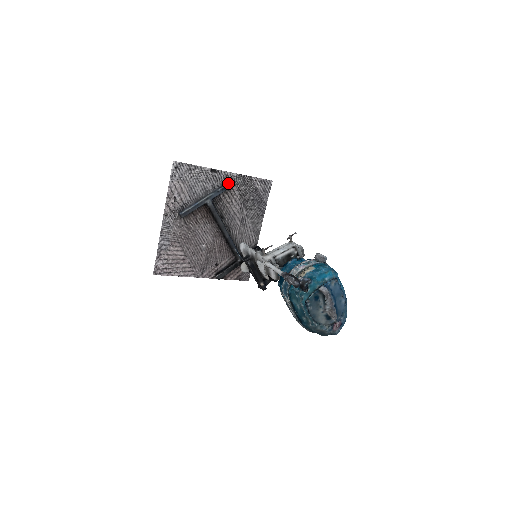
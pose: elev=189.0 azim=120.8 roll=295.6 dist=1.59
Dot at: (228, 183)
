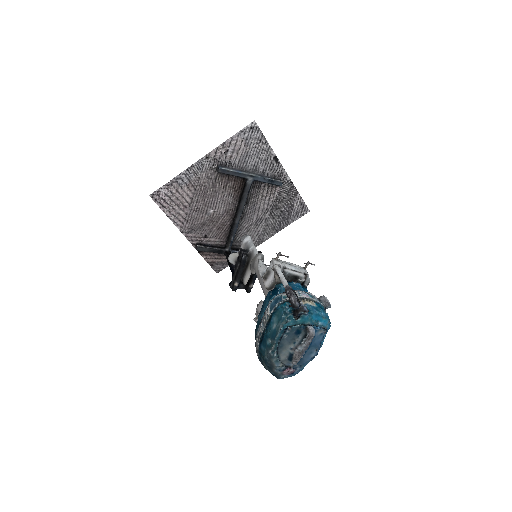
Dot at: (278, 180)
